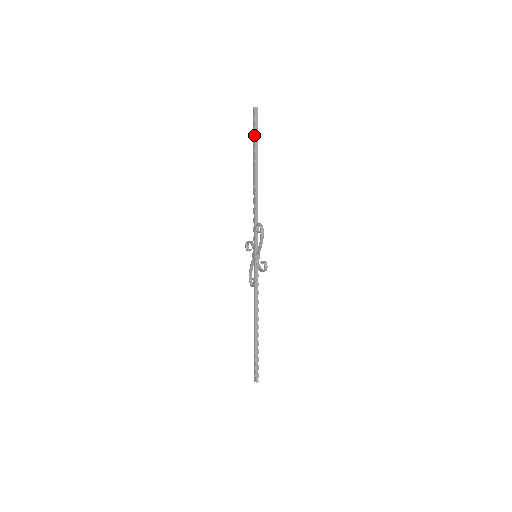
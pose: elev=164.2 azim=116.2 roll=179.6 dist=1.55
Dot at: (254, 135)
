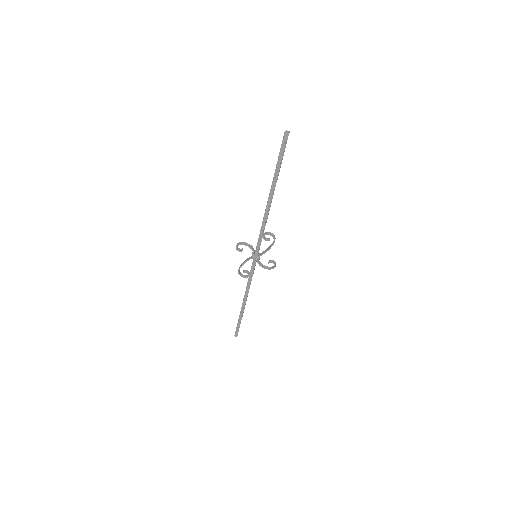
Dot at: (281, 160)
